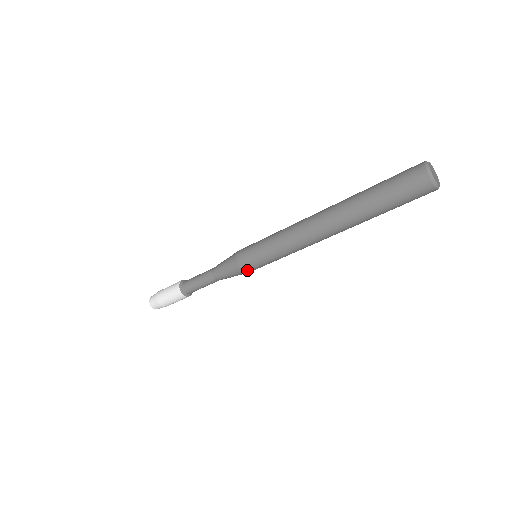
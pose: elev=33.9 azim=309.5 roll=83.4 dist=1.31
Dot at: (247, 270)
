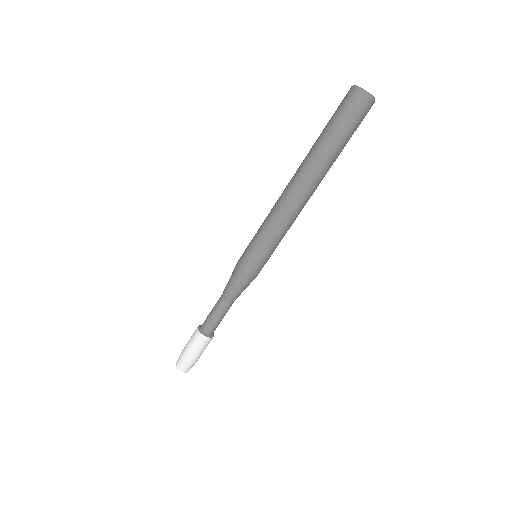
Dot at: (243, 265)
